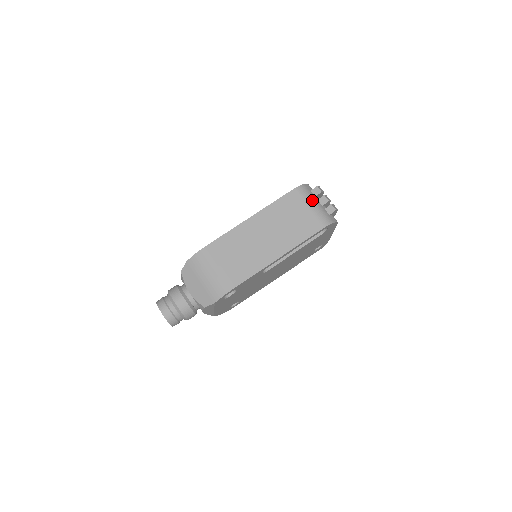
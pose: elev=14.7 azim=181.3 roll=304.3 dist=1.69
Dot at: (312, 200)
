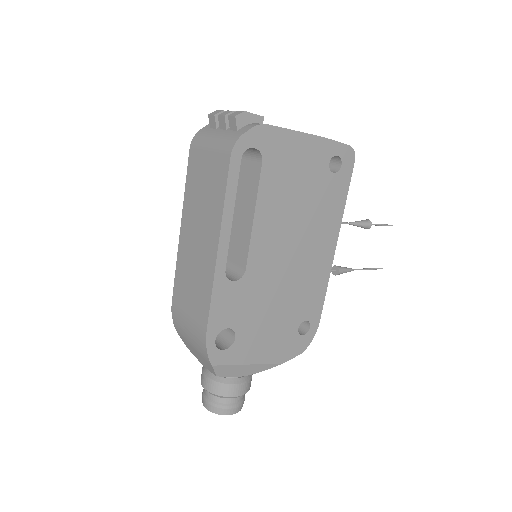
Dot at: (209, 139)
